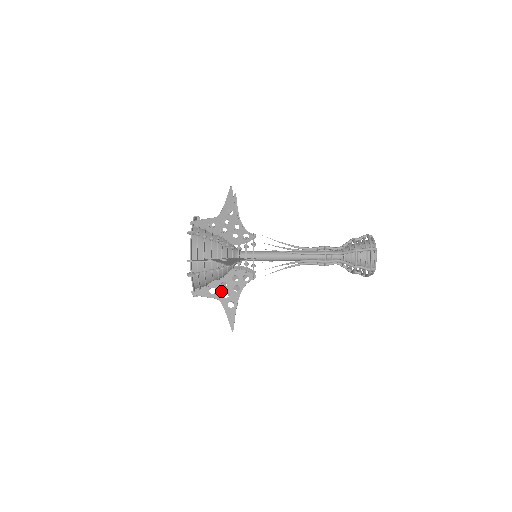
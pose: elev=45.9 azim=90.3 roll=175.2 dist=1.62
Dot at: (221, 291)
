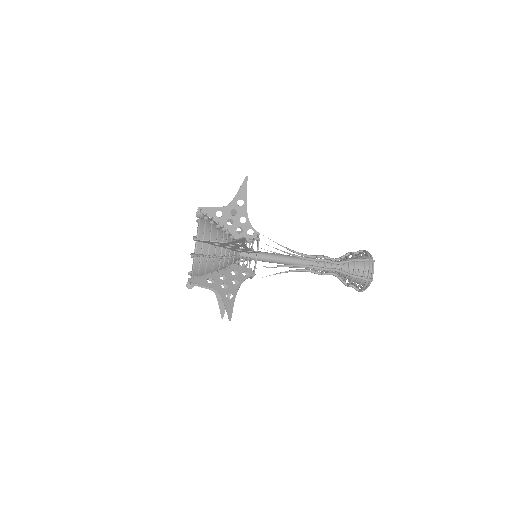
Dot at: (220, 282)
